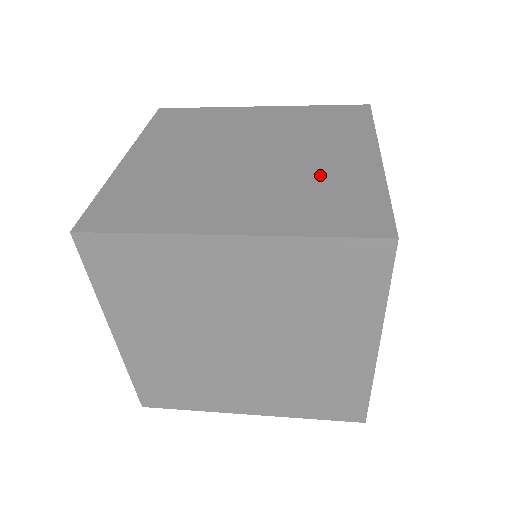
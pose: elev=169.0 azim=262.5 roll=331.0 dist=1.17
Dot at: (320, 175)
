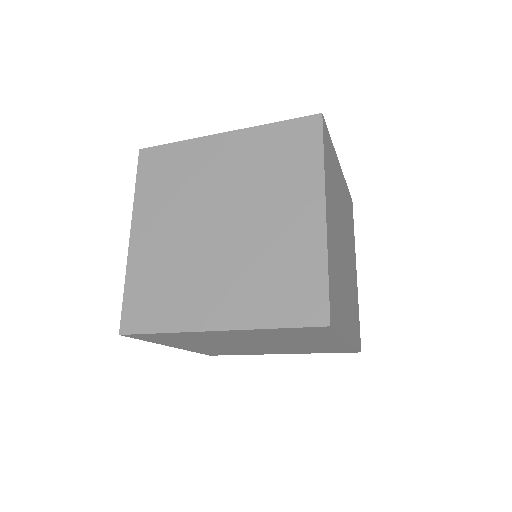
Dot at: (276, 247)
